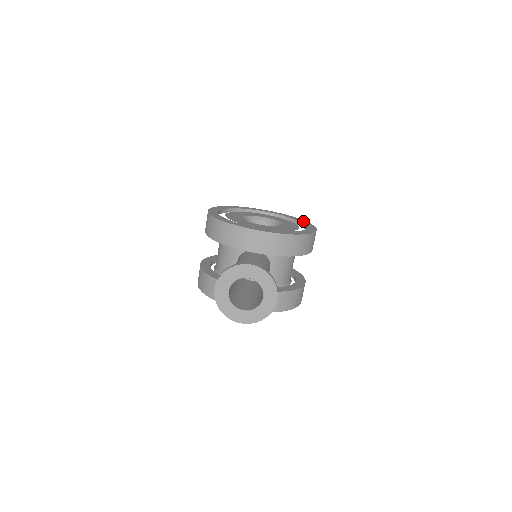
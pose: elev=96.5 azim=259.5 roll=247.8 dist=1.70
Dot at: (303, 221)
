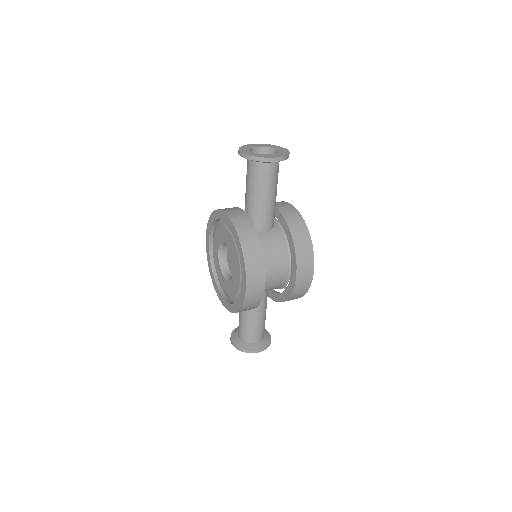
Dot at: occluded
